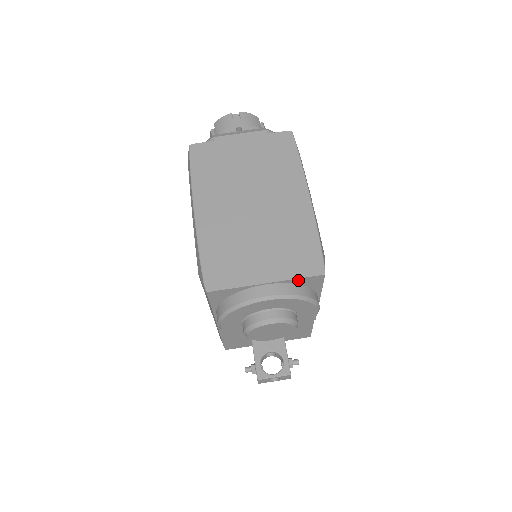
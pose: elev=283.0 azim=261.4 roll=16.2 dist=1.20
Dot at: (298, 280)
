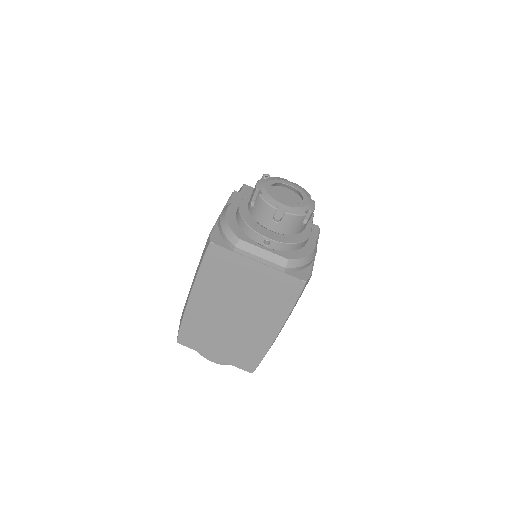
Dot at: (236, 364)
